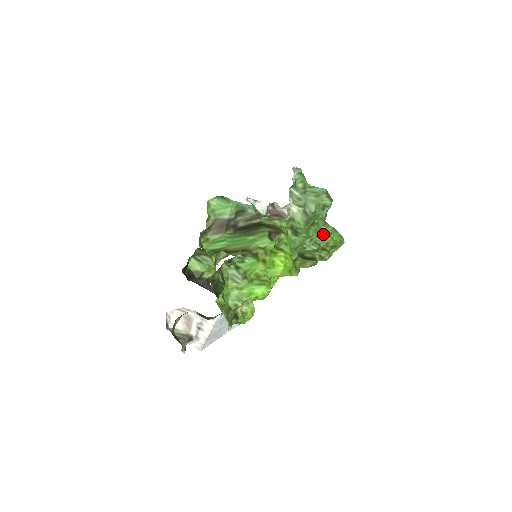
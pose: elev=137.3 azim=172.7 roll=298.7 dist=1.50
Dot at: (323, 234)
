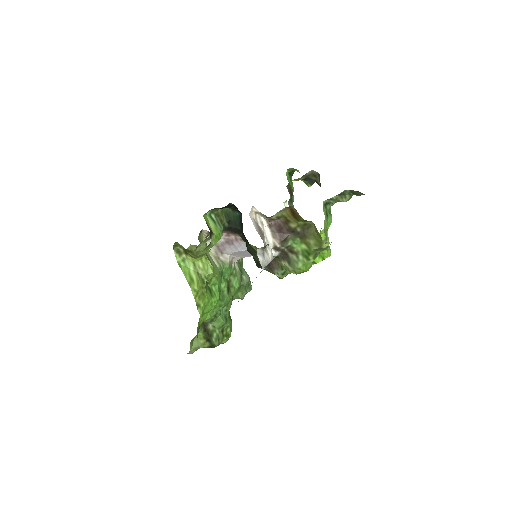
Dot at: (229, 315)
